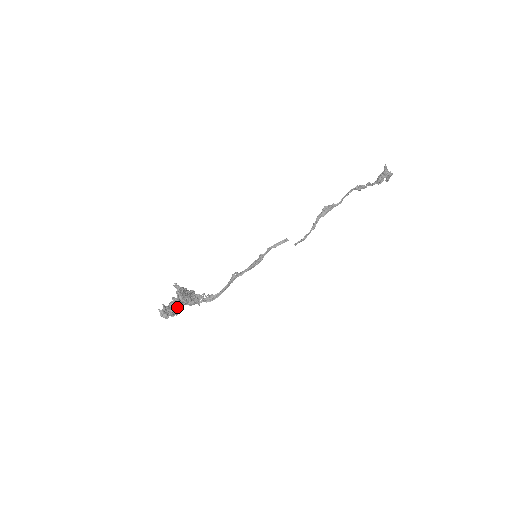
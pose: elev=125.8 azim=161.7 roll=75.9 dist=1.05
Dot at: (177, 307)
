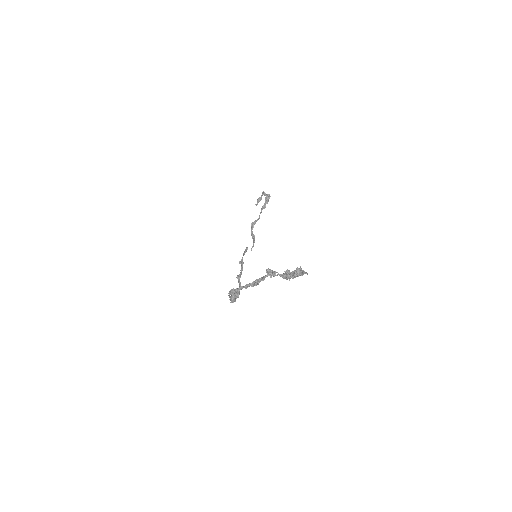
Dot at: (298, 271)
